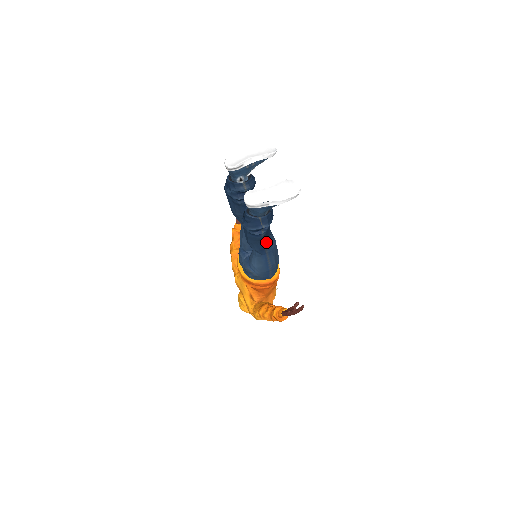
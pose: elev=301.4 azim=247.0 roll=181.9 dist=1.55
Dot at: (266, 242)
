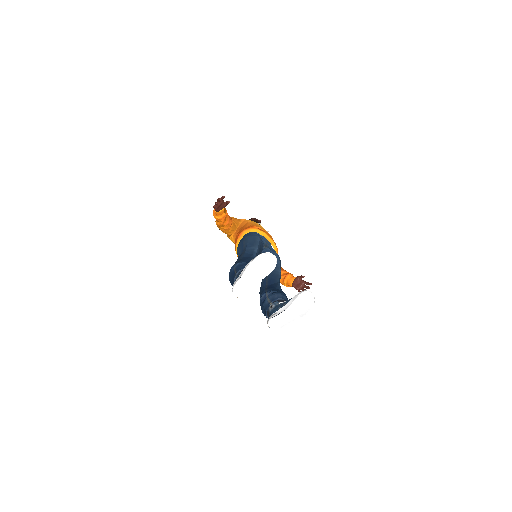
Dot at: occluded
